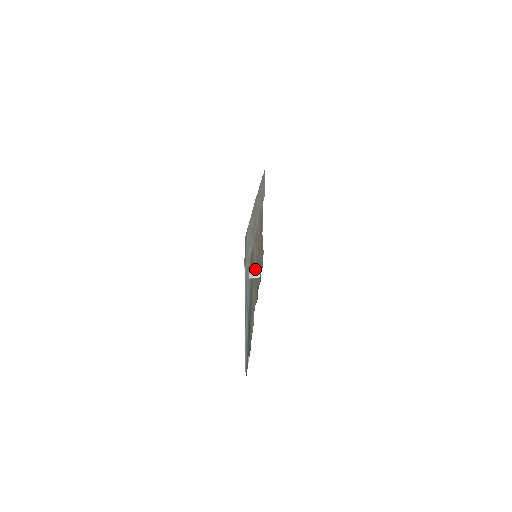
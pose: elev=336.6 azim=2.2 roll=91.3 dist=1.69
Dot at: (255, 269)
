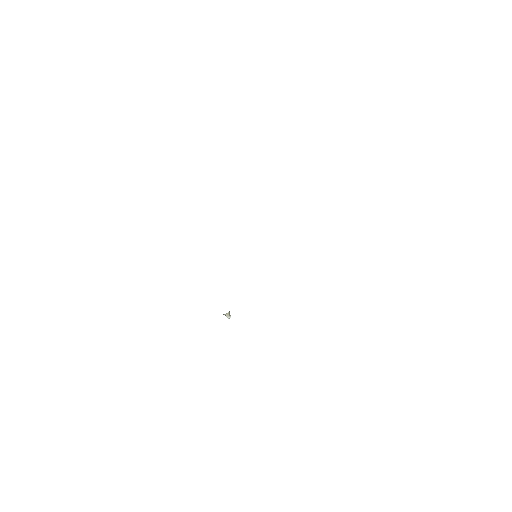
Dot at: occluded
